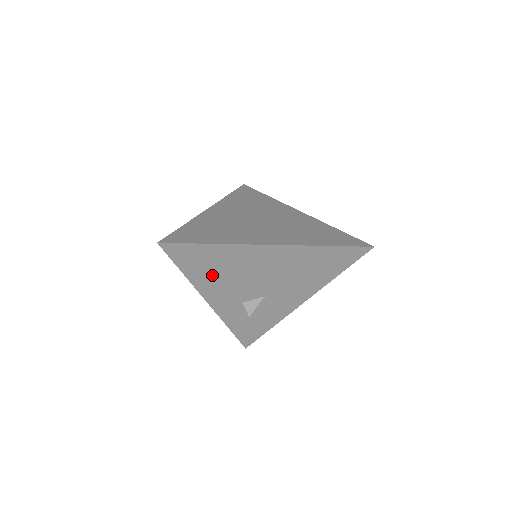
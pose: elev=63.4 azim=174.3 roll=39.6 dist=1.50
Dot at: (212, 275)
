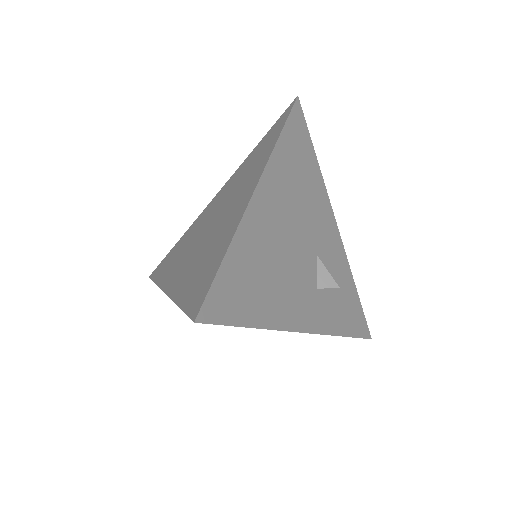
Dot at: (270, 291)
